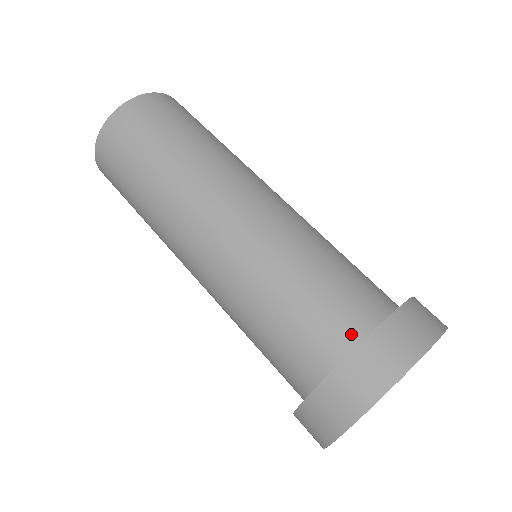
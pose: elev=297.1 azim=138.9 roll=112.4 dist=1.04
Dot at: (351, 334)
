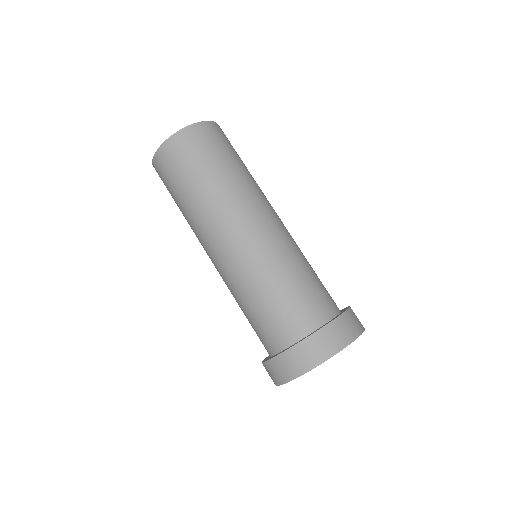
Dot at: (333, 309)
